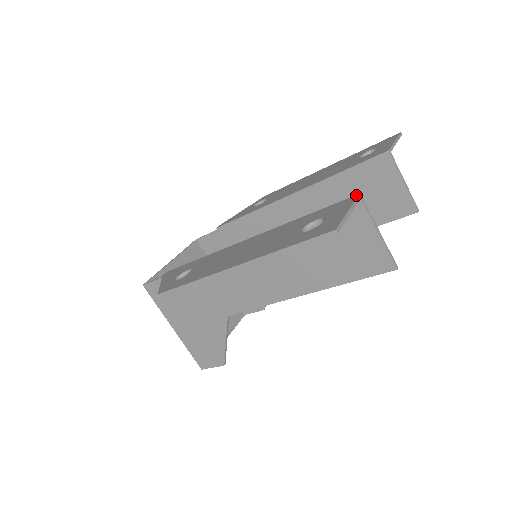
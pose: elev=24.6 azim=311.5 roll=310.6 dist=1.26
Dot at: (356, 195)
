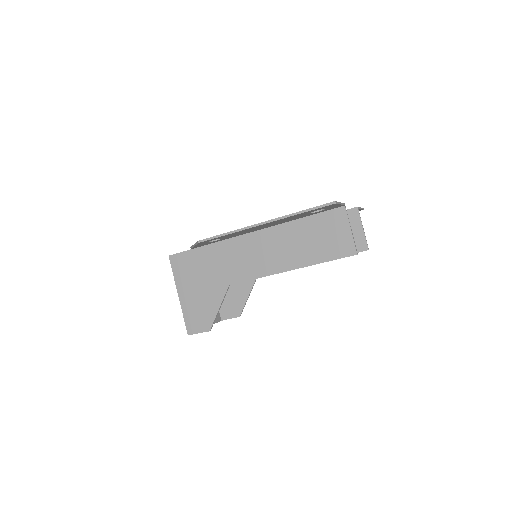
Dot at: occluded
